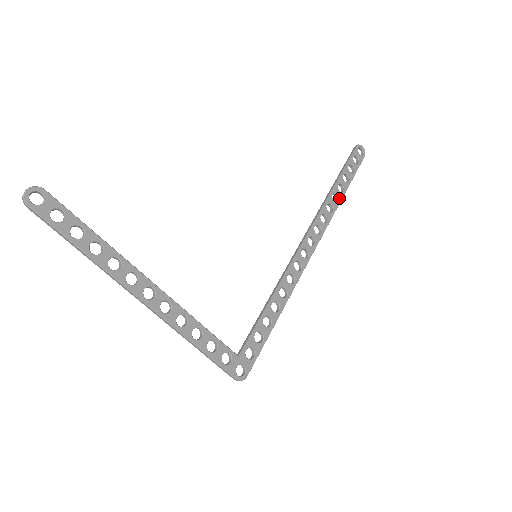
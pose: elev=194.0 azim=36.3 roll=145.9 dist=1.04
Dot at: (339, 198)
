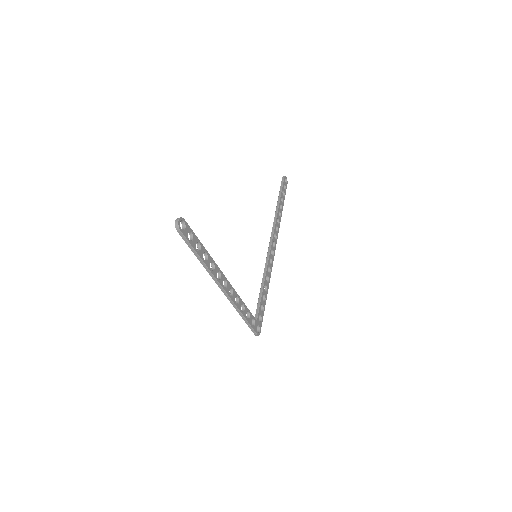
Dot at: (281, 214)
